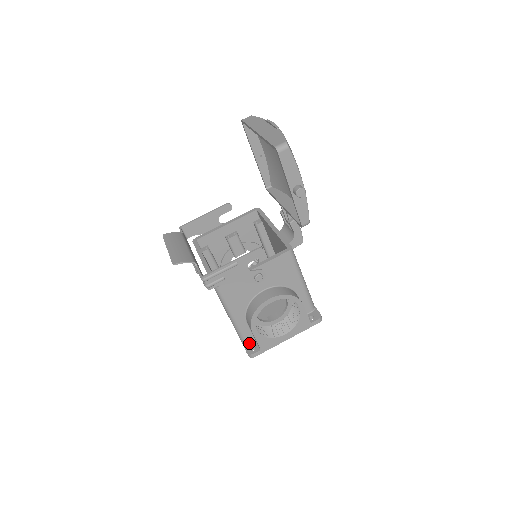
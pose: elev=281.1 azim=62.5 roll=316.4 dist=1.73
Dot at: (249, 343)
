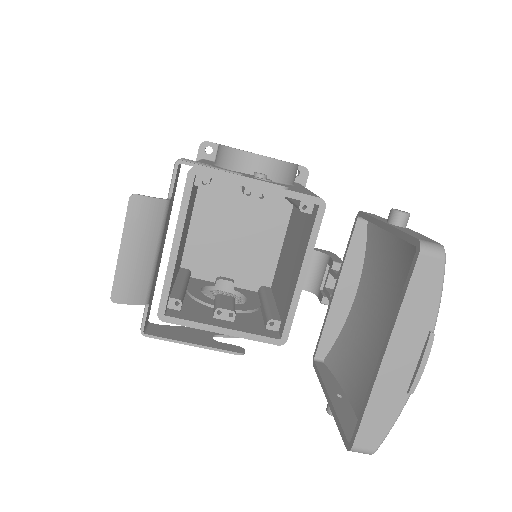
Dot at: occluded
